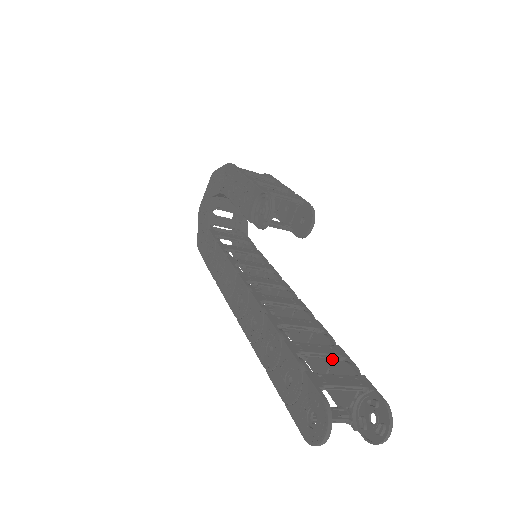
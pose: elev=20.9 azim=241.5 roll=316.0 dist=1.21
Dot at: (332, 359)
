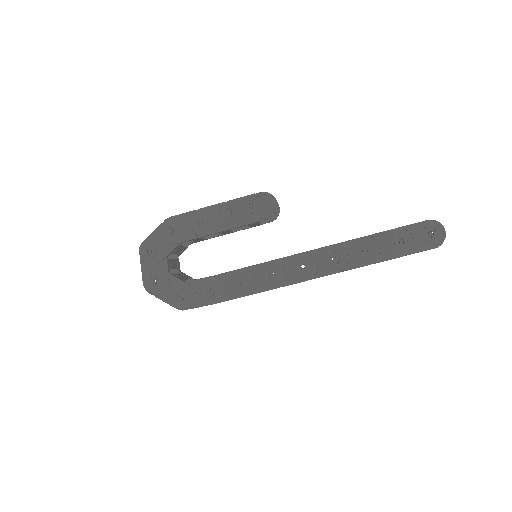
Dot at: occluded
